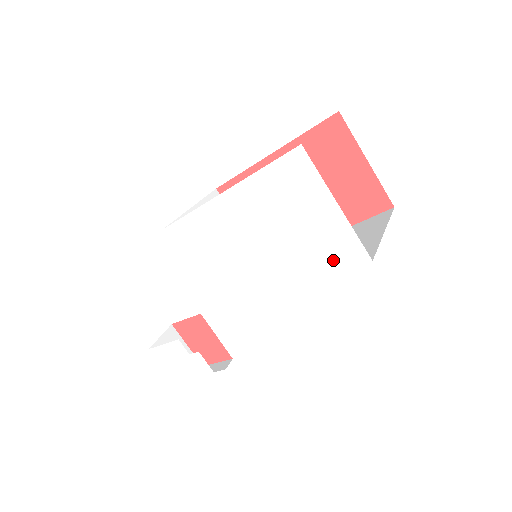
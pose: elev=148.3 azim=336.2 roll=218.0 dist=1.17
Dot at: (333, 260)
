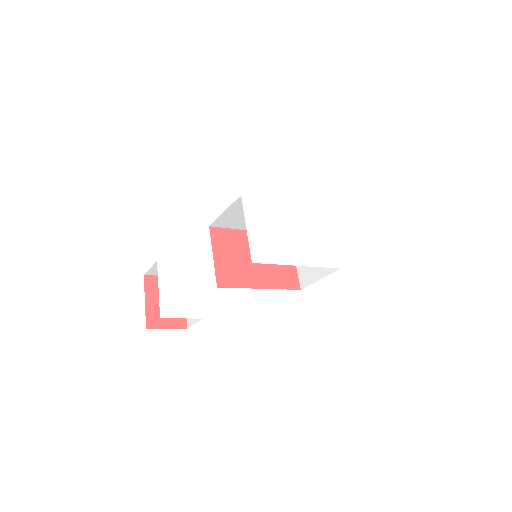
Dot at: (325, 260)
